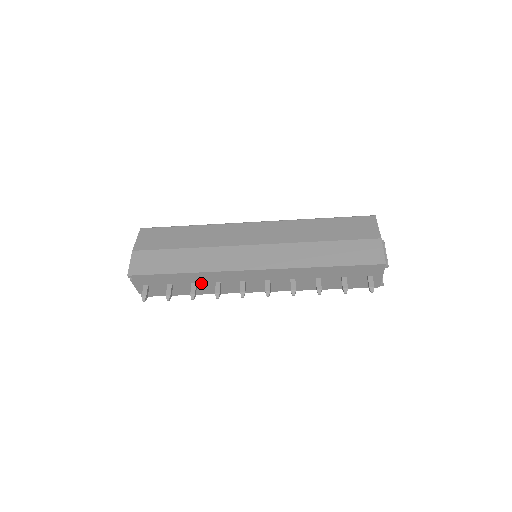
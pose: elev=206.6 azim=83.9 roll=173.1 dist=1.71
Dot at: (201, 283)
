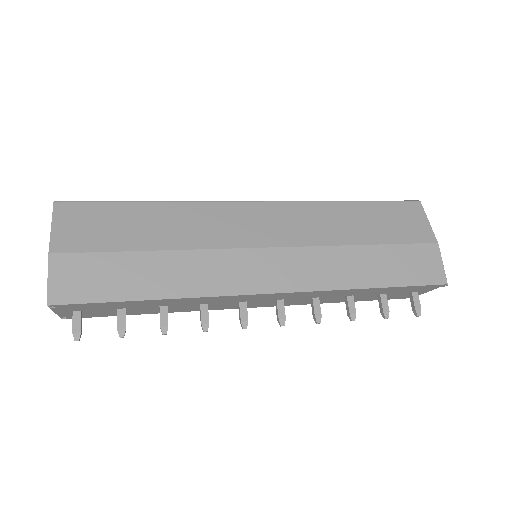
Dot at: (175, 305)
